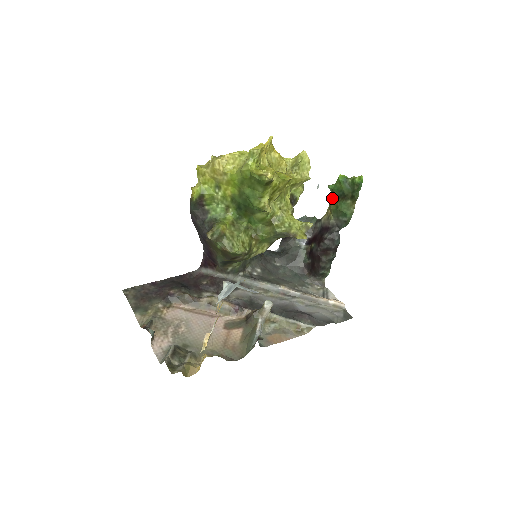
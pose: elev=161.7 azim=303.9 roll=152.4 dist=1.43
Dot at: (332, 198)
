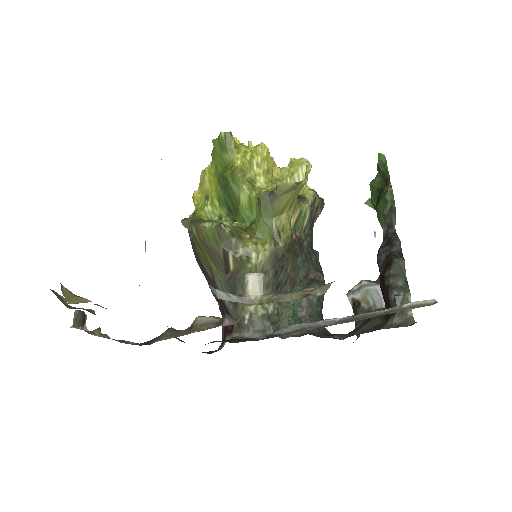
Dot at: occluded
